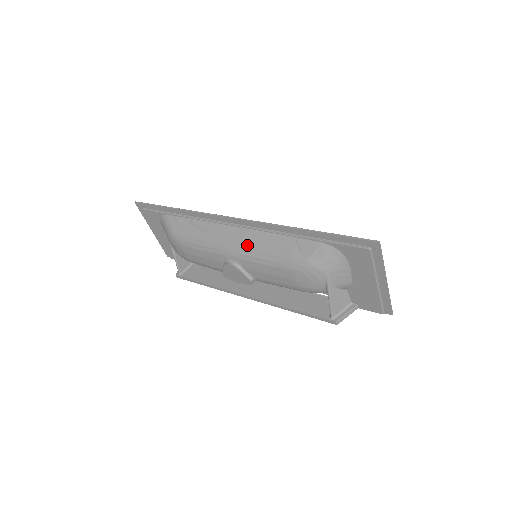
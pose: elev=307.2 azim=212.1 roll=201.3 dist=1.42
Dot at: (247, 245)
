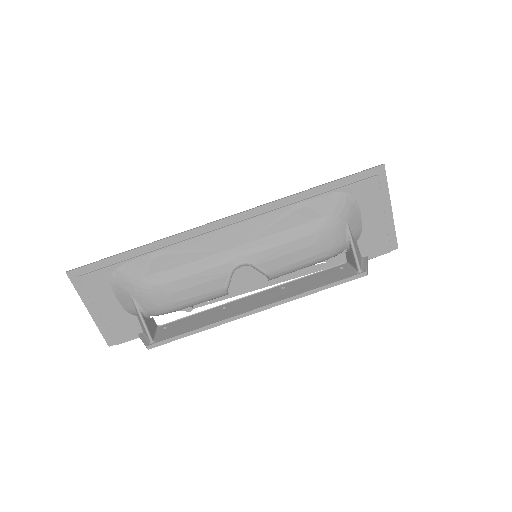
Dot at: (255, 235)
